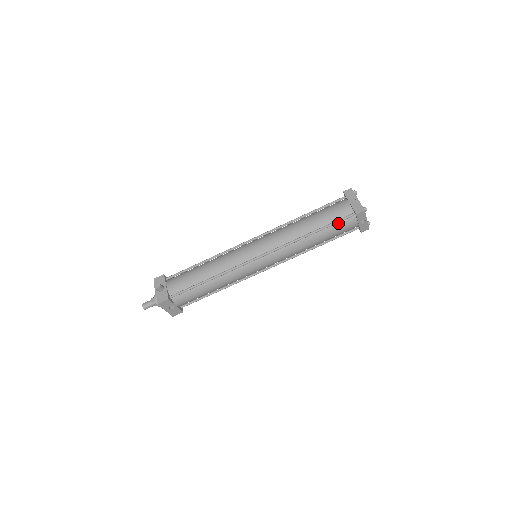
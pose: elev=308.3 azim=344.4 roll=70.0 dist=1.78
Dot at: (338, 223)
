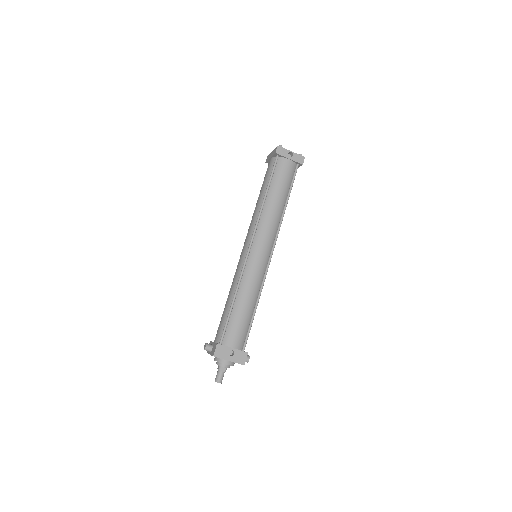
Dot at: (275, 172)
